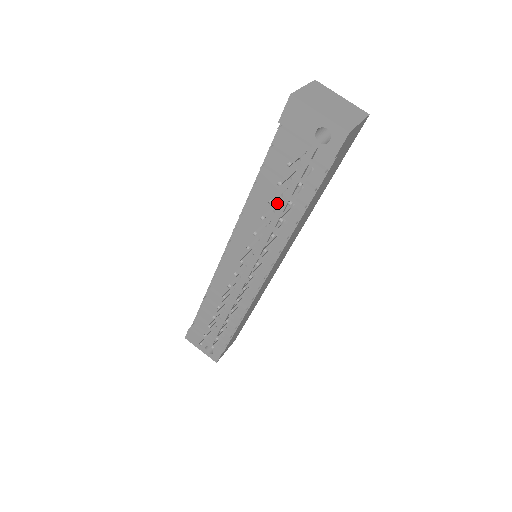
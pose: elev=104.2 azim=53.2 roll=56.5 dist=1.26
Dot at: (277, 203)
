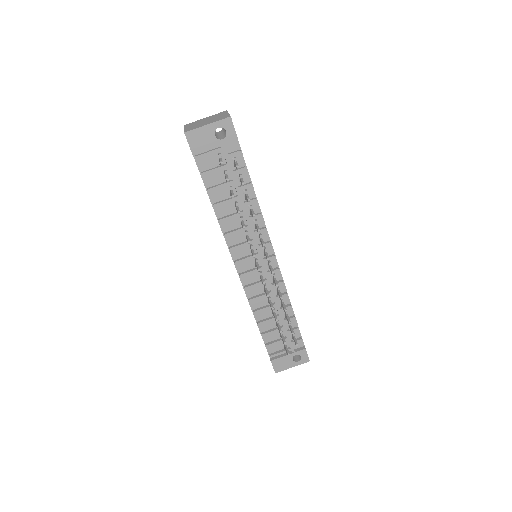
Dot at: (236, 200)
